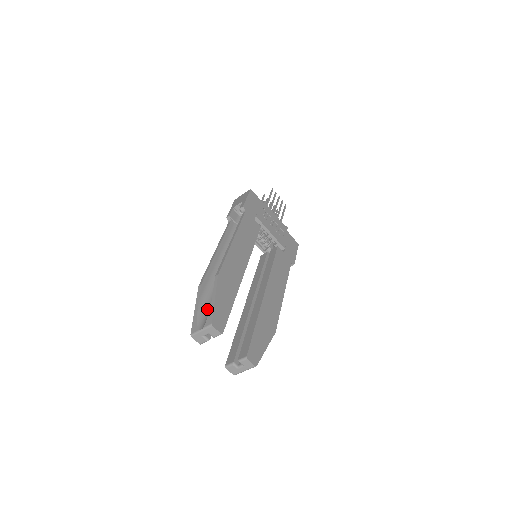
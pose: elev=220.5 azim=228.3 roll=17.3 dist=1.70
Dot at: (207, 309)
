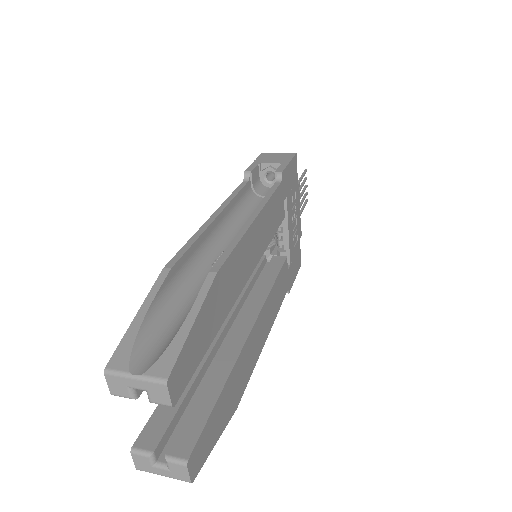
Dot at: (162, 327)
